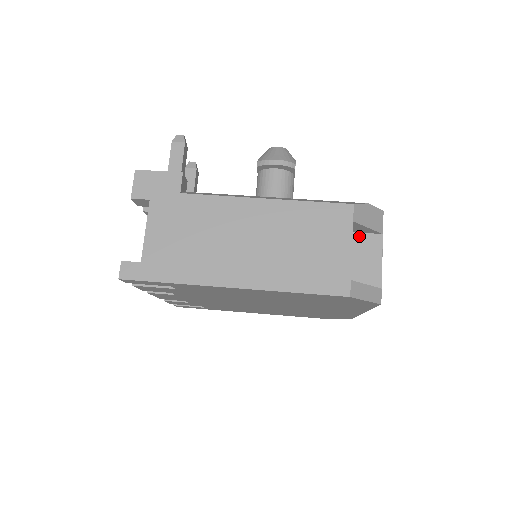
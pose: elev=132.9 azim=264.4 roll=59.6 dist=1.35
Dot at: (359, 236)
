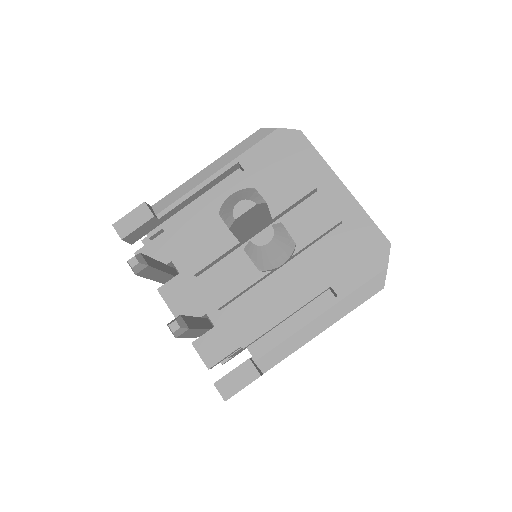
Dot at: occluded
